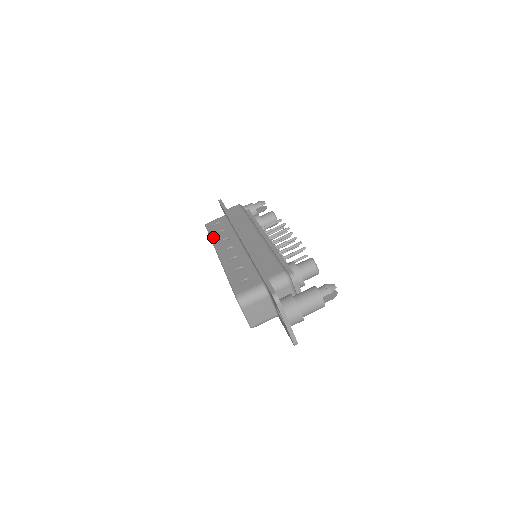
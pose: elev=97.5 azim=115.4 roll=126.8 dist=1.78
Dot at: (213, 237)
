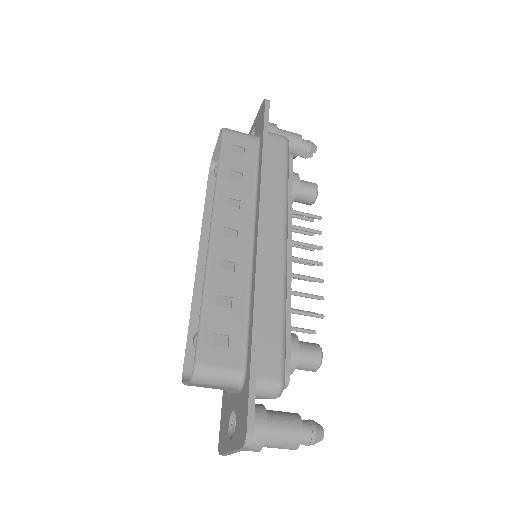
Dot at: (222, 177)
